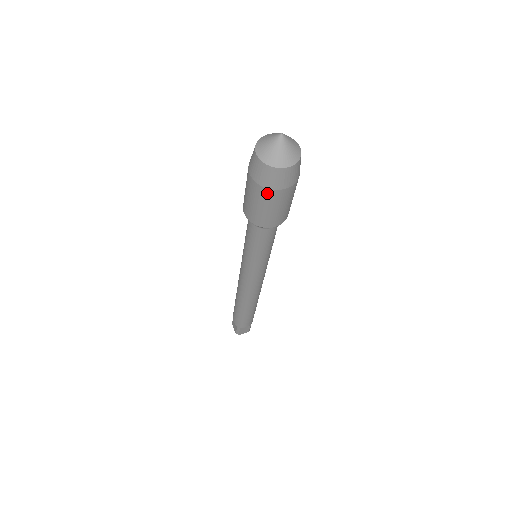
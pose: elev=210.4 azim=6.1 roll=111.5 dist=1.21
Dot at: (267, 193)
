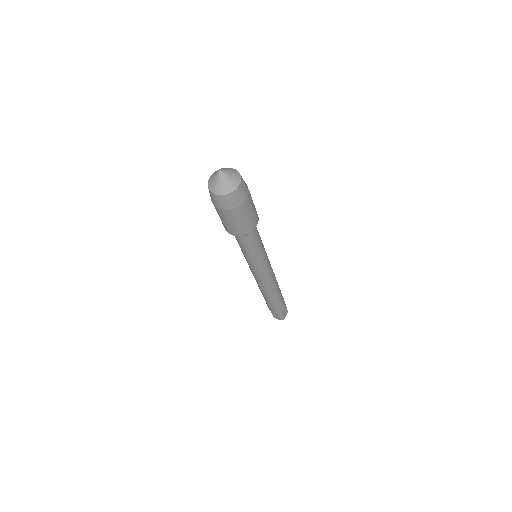
Dot at: (238, 210)
